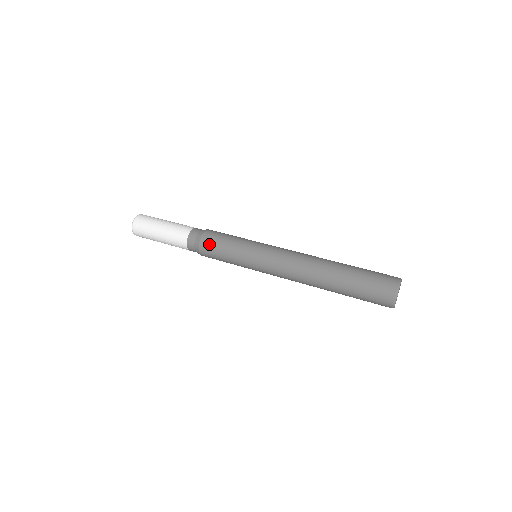
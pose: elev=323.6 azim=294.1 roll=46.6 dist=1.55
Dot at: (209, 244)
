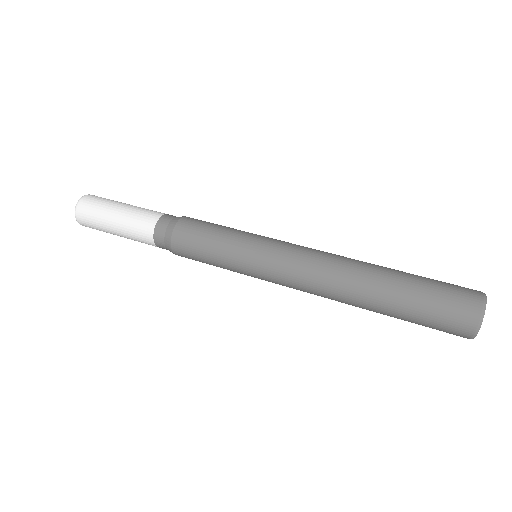
Dot at: (187, 234)
